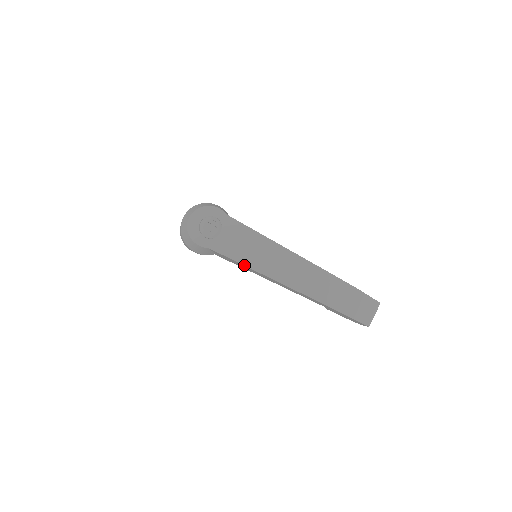
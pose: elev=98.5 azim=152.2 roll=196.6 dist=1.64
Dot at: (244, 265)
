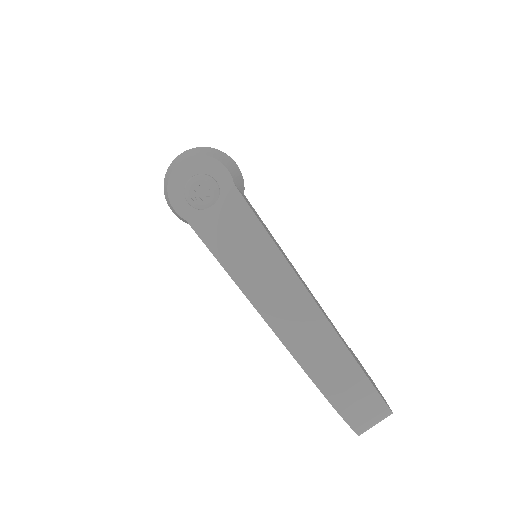
Dot at: (224, 268)
